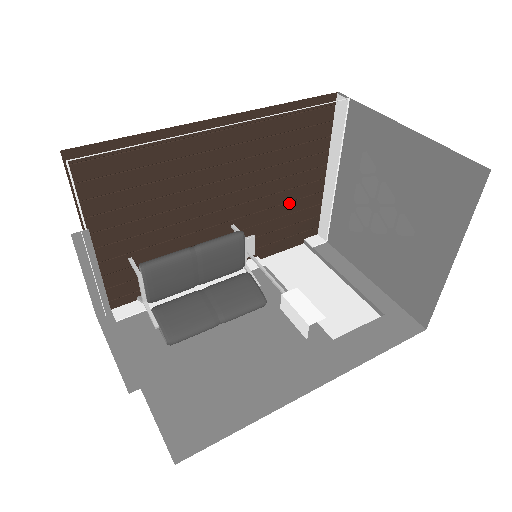
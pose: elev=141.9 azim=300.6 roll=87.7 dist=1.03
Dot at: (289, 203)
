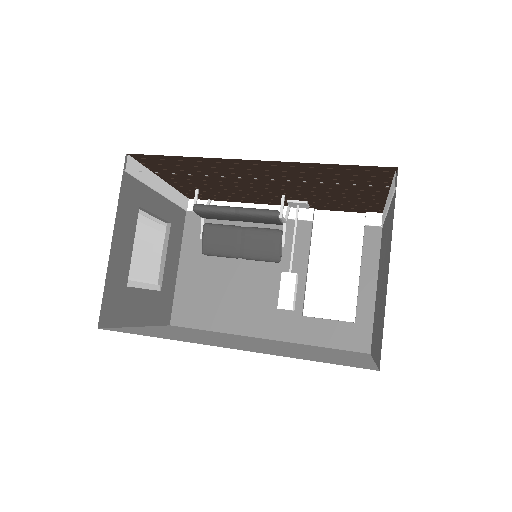
Dot at: (344, 197)
